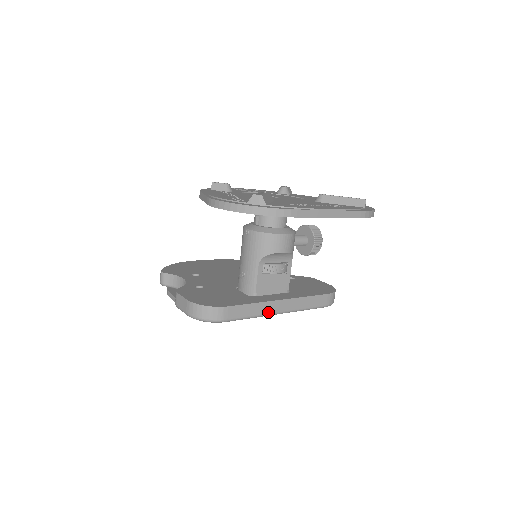
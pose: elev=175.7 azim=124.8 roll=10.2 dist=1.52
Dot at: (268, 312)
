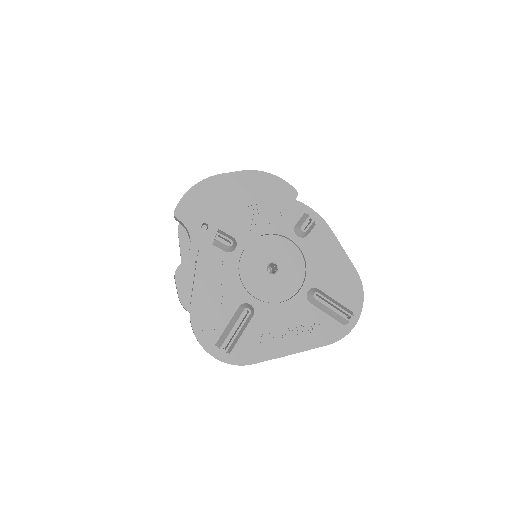
Dot at: occluded
